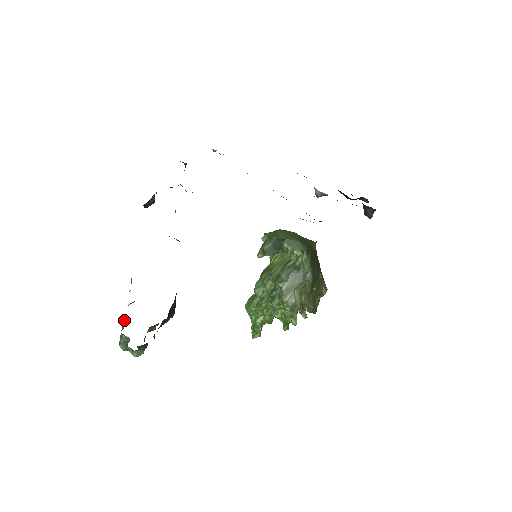
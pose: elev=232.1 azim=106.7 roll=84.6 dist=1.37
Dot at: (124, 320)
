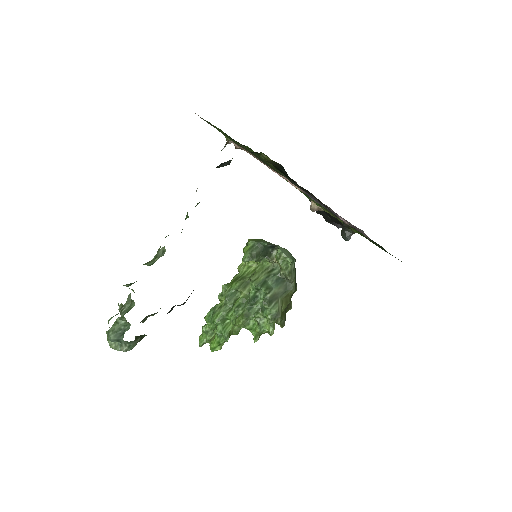
Dot at: (127, 301)
